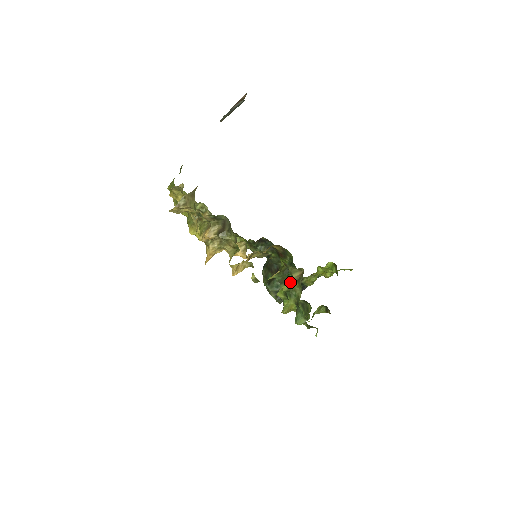
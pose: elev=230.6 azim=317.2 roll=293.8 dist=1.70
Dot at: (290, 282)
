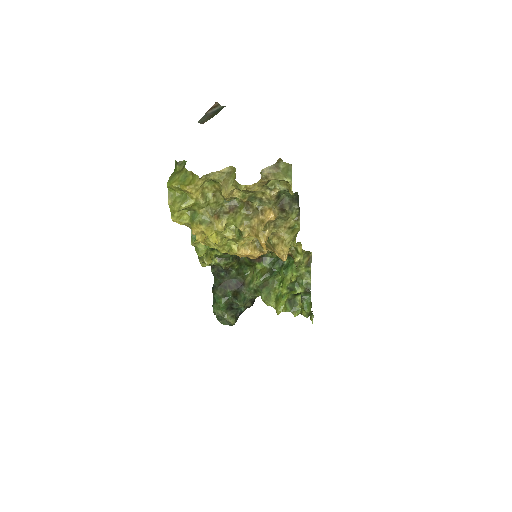
Dot at: (295, 272)
